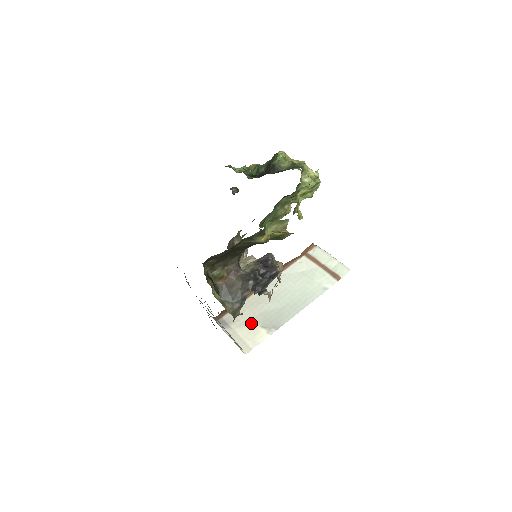
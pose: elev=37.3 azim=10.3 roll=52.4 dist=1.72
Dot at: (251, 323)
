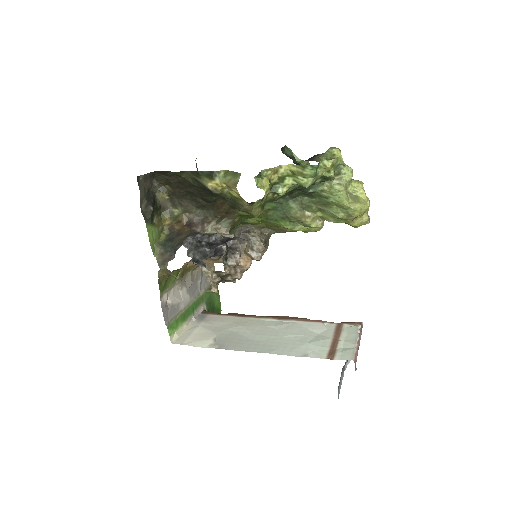
Dot at: (214, 331)
